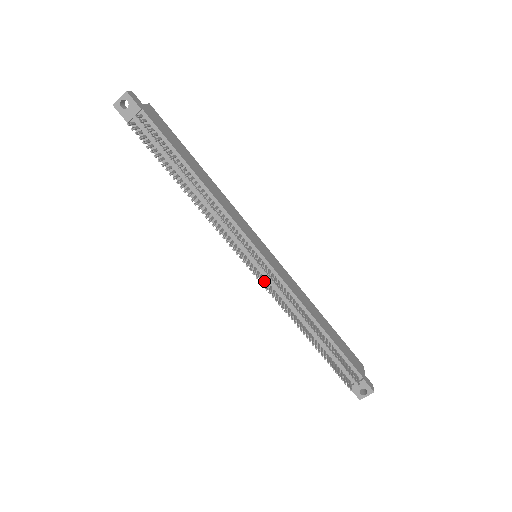
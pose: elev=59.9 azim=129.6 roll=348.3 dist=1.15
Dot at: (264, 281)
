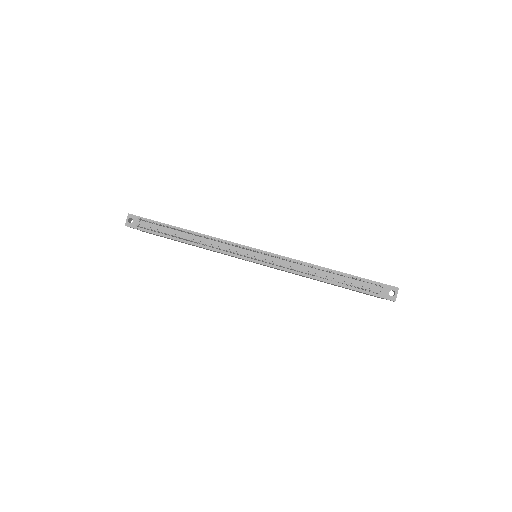
Dot at: occluded
